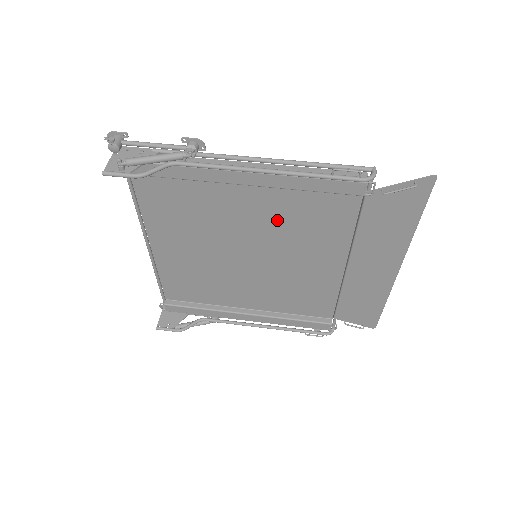
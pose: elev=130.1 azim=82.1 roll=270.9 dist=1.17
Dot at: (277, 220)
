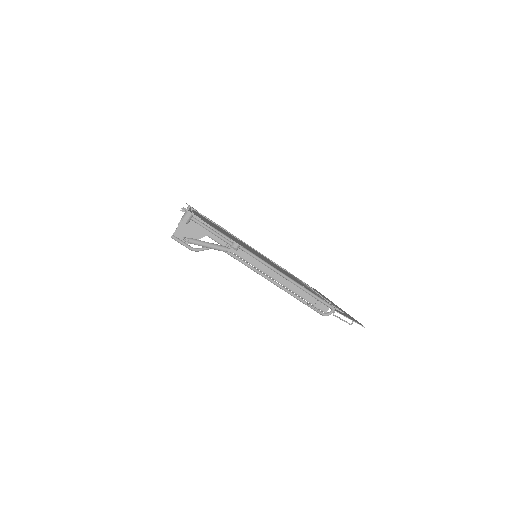
Dot at: occluded
